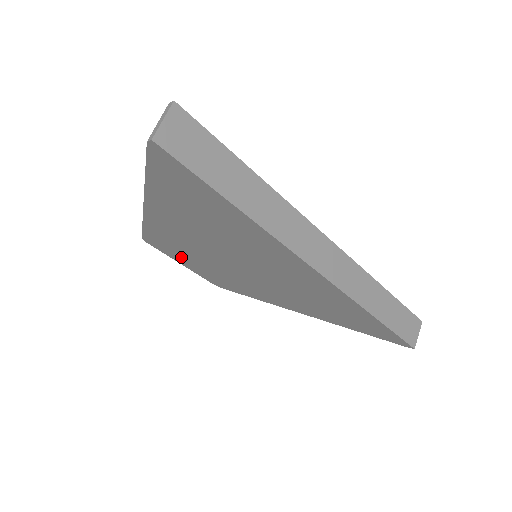
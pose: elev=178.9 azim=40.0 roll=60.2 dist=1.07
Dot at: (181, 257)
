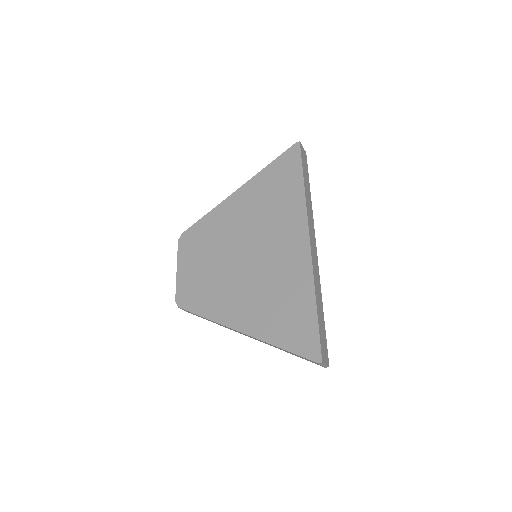
Dot at: (192, 255)
